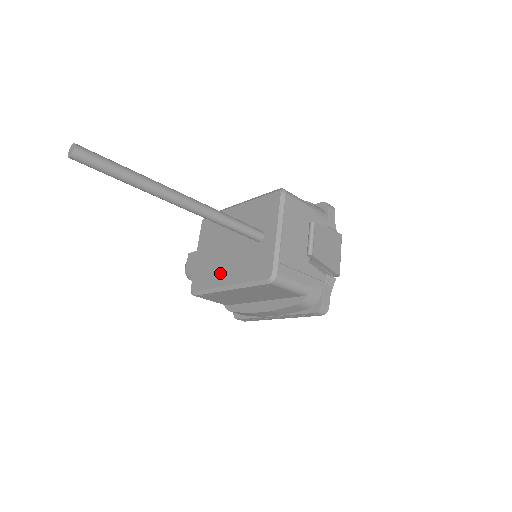
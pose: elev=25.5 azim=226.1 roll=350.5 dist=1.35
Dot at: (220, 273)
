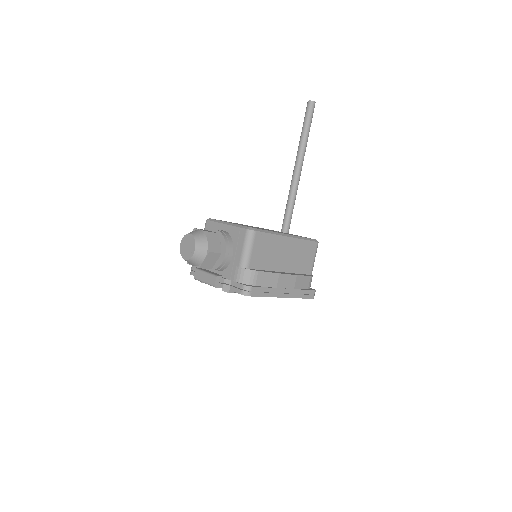
Dot at: occluded
